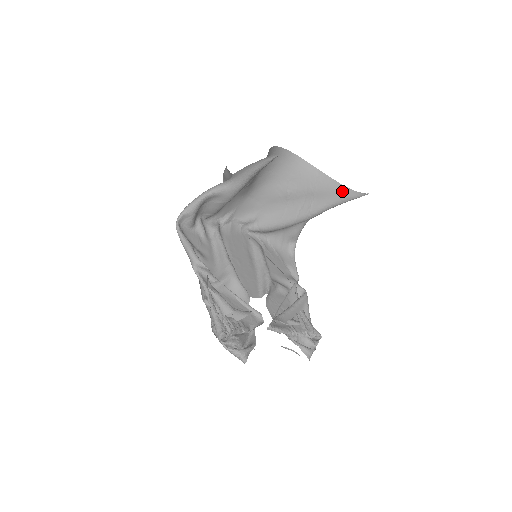
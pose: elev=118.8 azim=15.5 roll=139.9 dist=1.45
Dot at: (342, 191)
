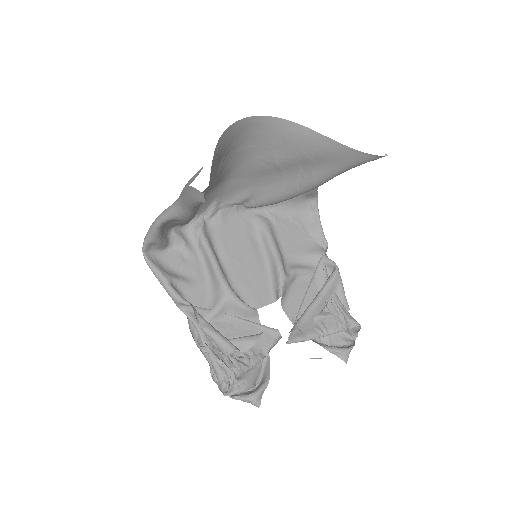
Dot at: (348, 154)
